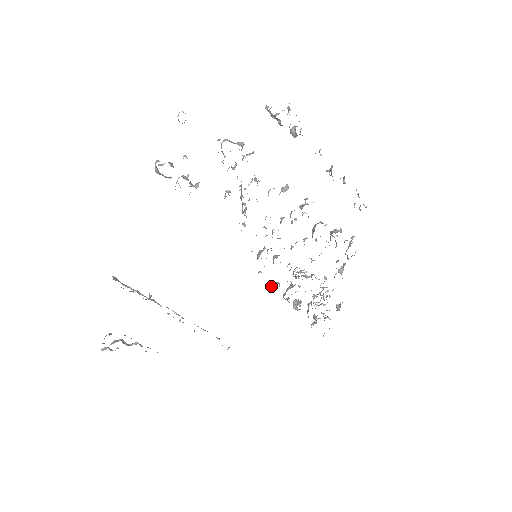
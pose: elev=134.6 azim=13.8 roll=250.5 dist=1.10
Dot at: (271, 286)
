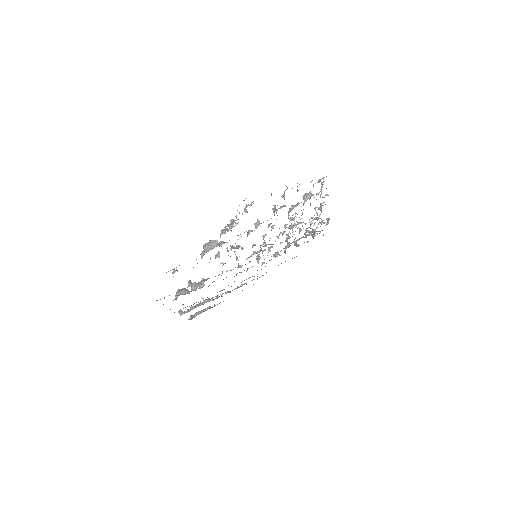
Dot at: occluded
